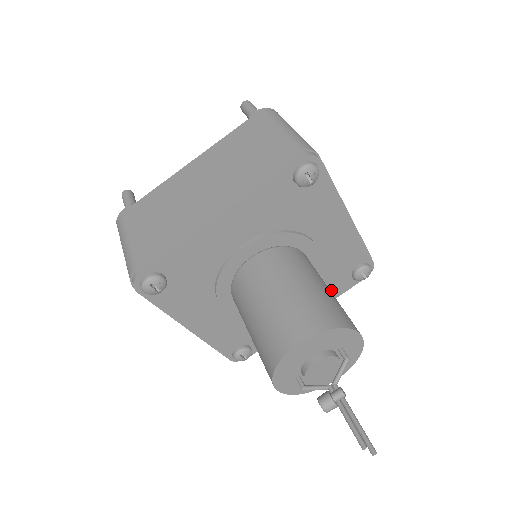
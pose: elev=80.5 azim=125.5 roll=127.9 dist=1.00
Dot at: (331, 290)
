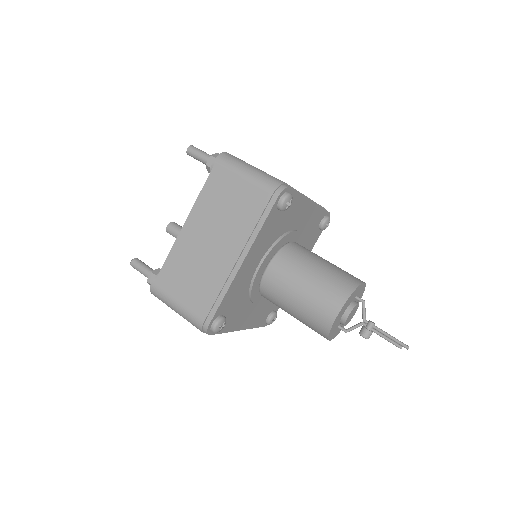
Dot at: (310, 245)
